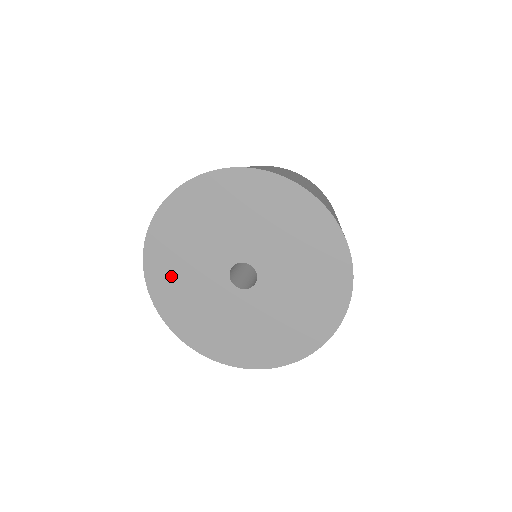
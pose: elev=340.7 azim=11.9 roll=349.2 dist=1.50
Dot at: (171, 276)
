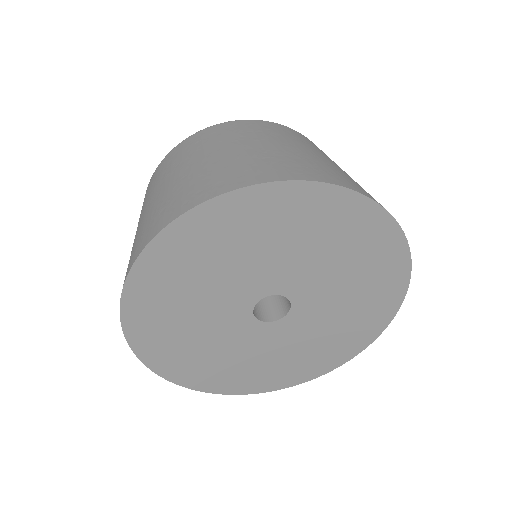
Dot at: (165, 320)
